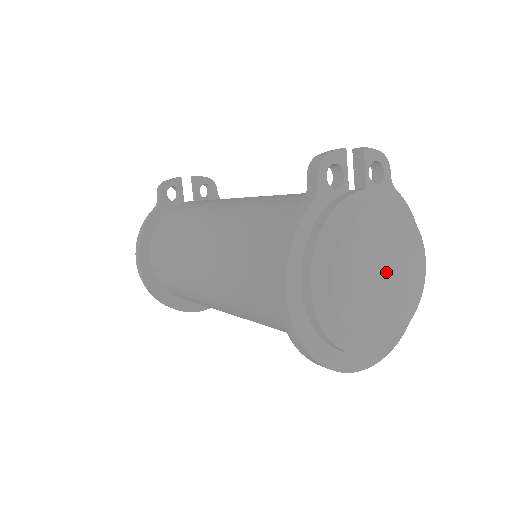
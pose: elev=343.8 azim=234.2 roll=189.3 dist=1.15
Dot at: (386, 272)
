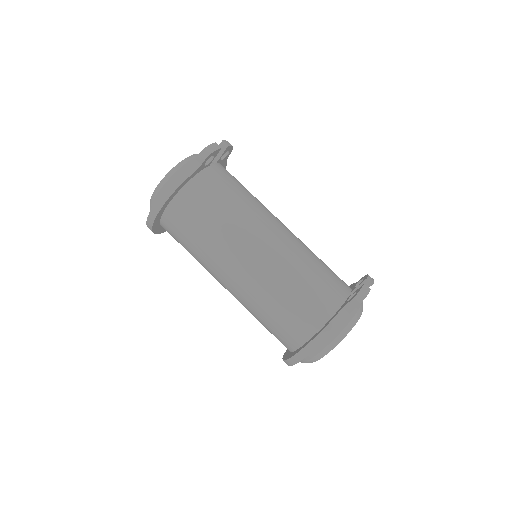
Dot at: occluded
